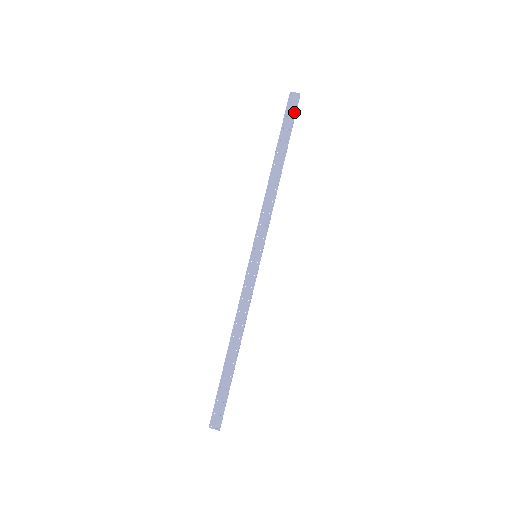
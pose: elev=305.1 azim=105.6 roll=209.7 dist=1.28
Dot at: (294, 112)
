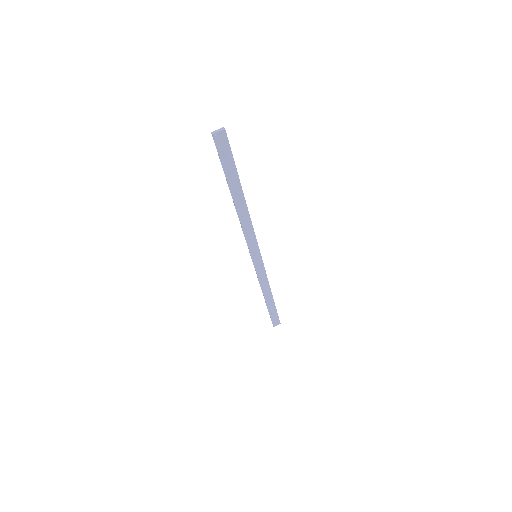
Dot at: (229, 150)
